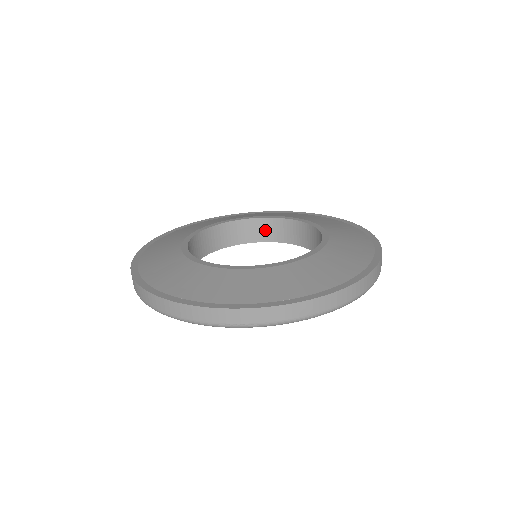
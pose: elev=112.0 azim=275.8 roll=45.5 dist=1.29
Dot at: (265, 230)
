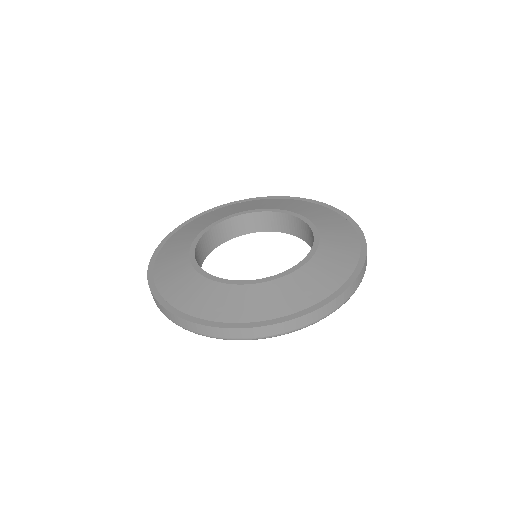
Dot at: (250, 223)
